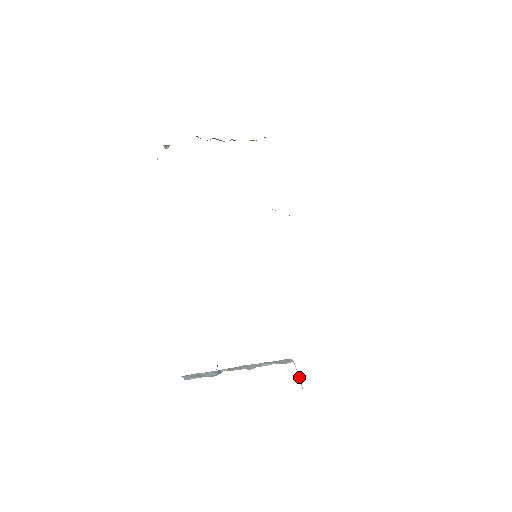
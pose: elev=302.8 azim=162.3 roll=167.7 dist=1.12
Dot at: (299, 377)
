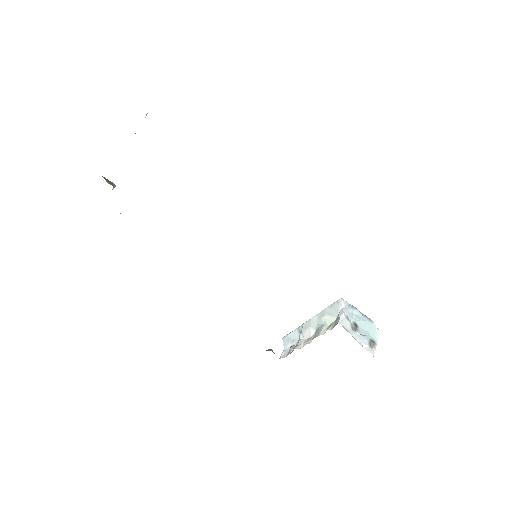
Dot at: (354, 309)
